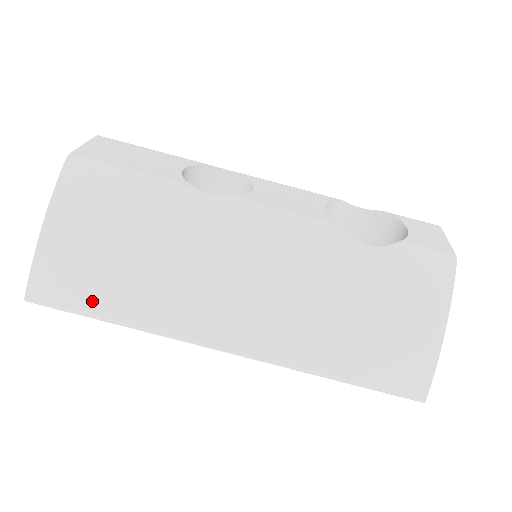
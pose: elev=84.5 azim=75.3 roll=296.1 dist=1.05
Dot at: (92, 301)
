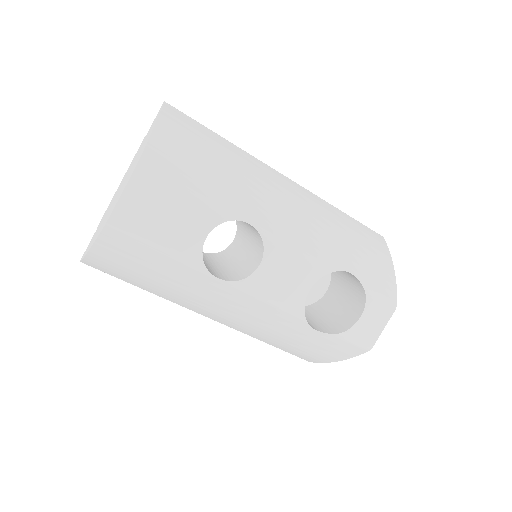
Dot at: (125, 280)
